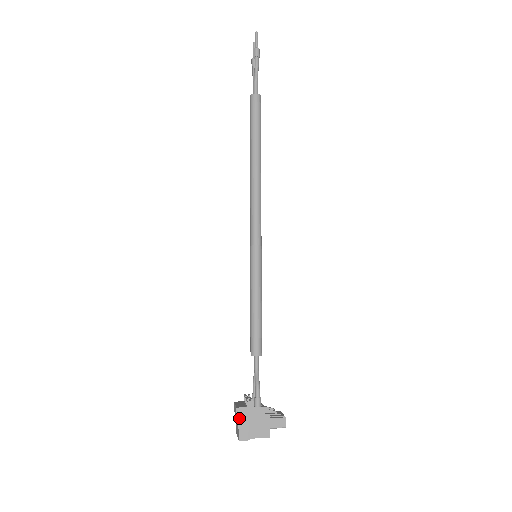
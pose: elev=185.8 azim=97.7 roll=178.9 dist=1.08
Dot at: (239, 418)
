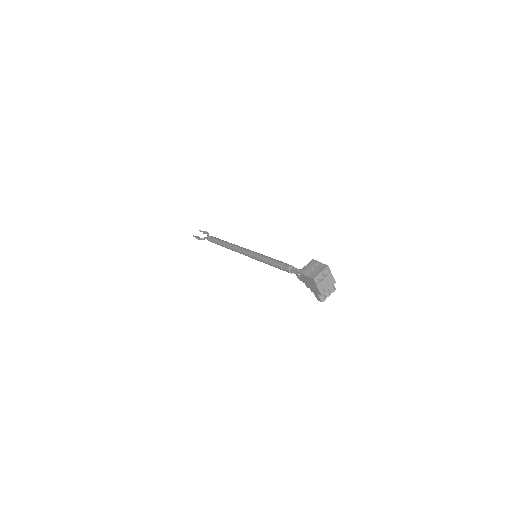
Dot at: (318, 262)
